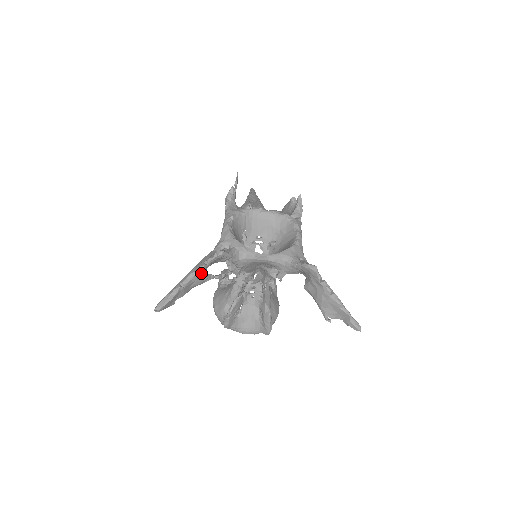
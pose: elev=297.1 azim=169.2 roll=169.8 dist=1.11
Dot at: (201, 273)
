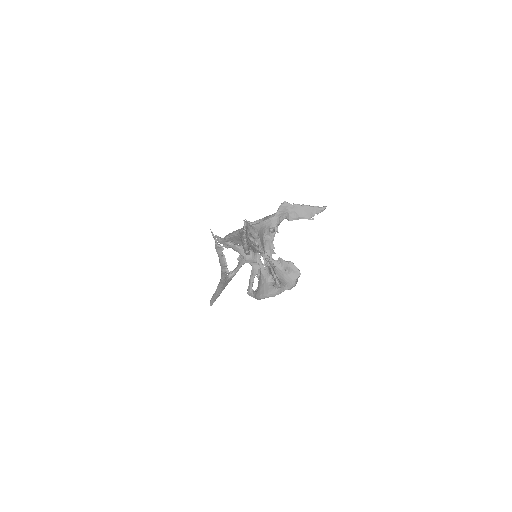
Dot at: occluded
